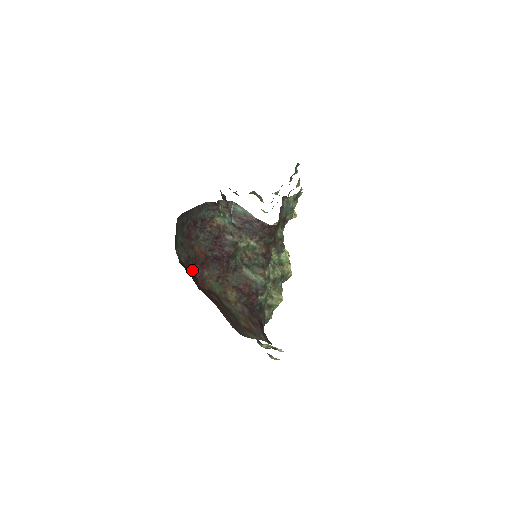
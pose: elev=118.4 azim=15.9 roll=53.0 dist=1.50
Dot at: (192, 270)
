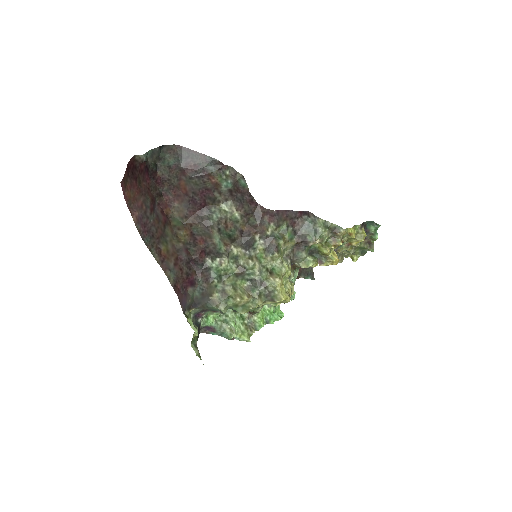
Dot at: (164, 189)
